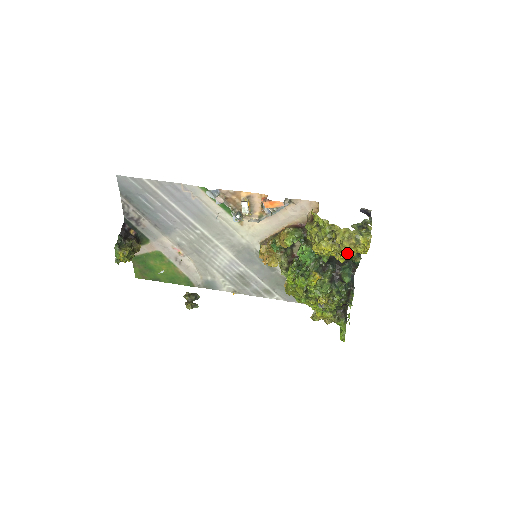
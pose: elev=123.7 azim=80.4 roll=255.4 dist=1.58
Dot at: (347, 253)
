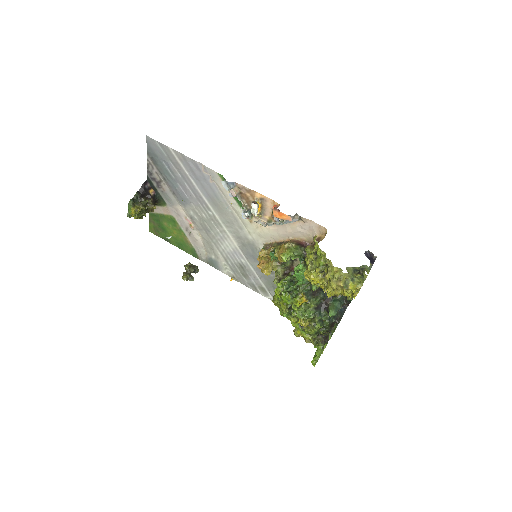
Dot at: (334, 292)
